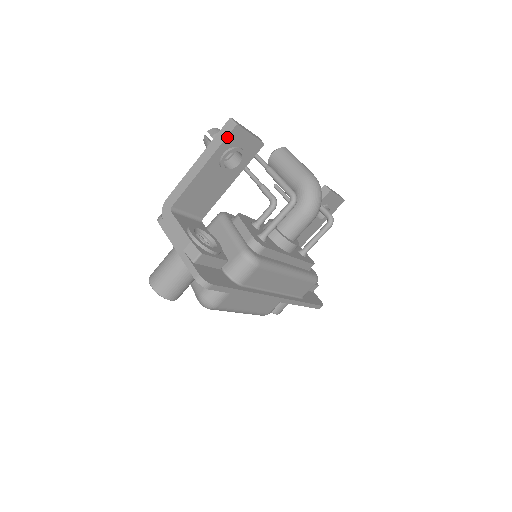
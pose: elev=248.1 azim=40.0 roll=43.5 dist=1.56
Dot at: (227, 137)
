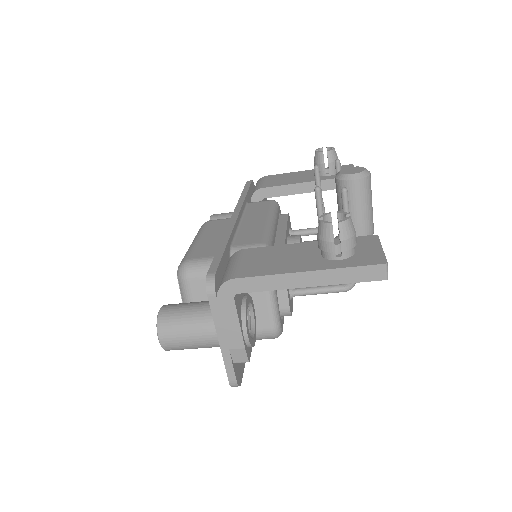
Dot at: (365, 281)
